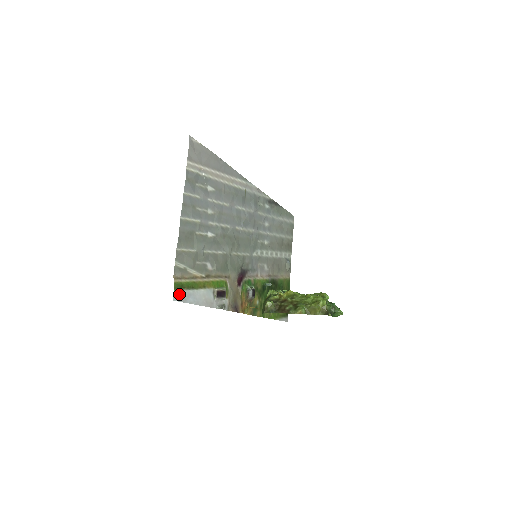
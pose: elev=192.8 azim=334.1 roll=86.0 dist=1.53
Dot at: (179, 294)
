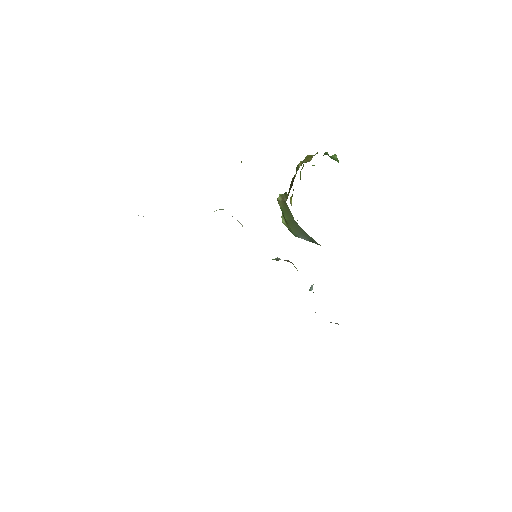
Dot at: occluded
